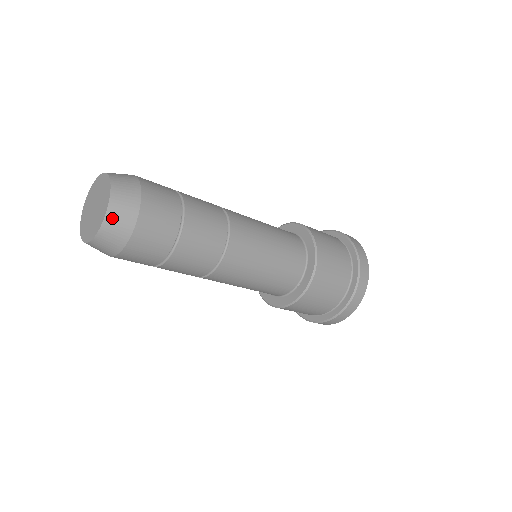
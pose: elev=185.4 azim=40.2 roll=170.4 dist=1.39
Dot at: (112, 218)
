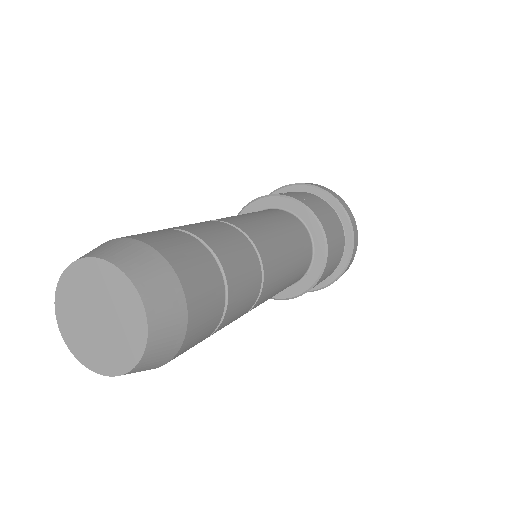
Dot at: (157, 338)
